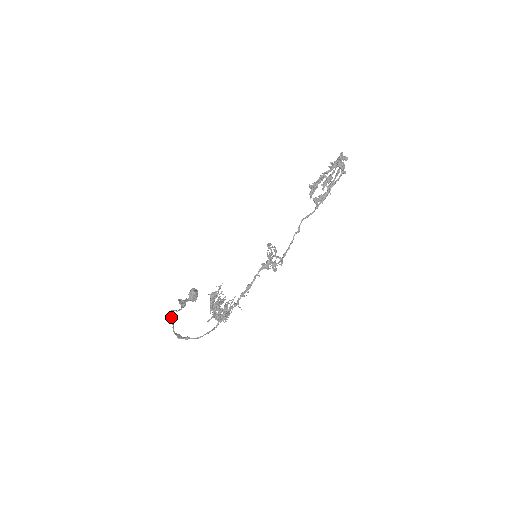
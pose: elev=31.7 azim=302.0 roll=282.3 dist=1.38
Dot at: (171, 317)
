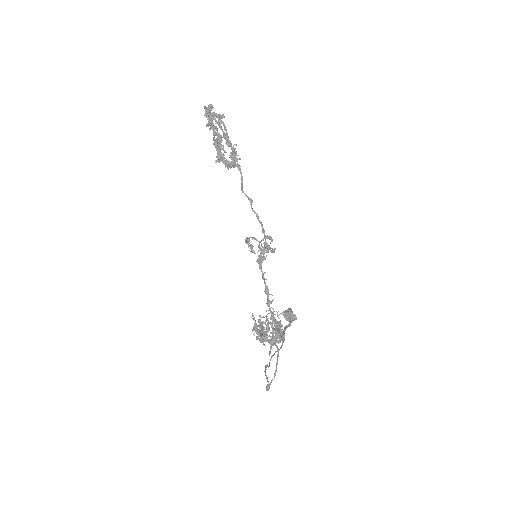
Dot at: (269, 366)
